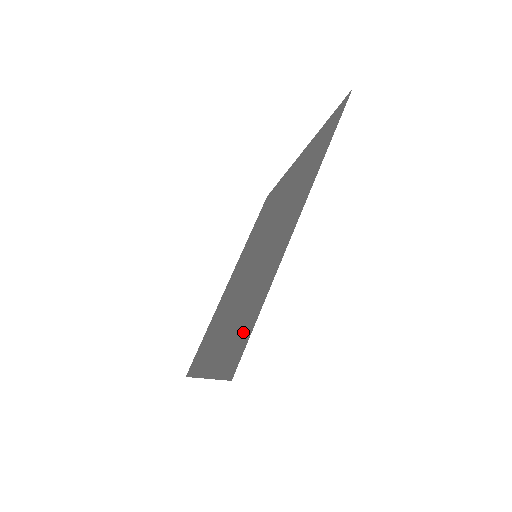
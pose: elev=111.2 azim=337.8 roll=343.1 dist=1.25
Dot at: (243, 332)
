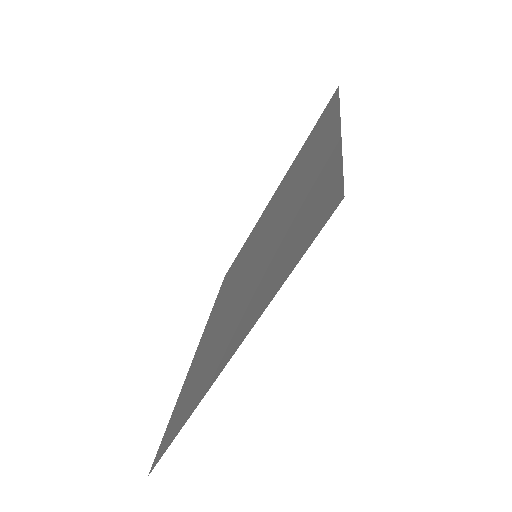
Dot at: (313, 210)
